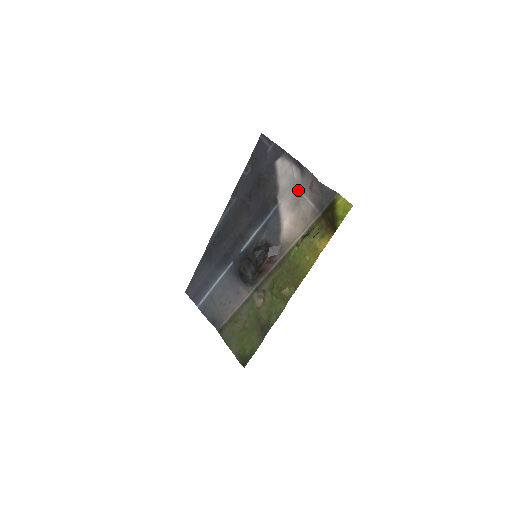
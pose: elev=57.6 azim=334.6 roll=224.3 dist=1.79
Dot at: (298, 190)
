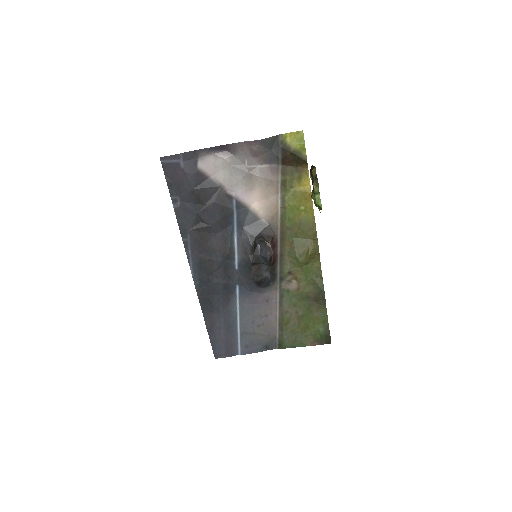
Dot at: (242, 168)
